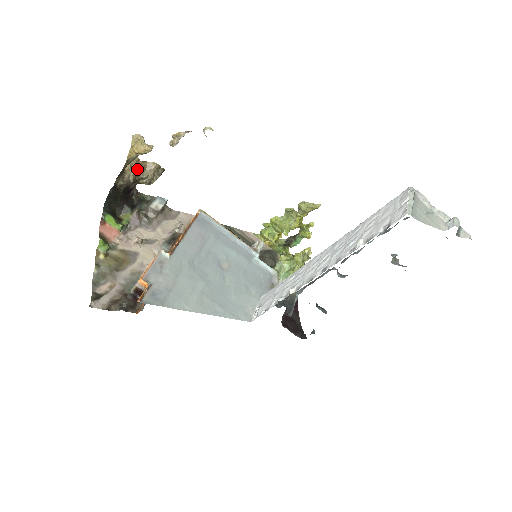
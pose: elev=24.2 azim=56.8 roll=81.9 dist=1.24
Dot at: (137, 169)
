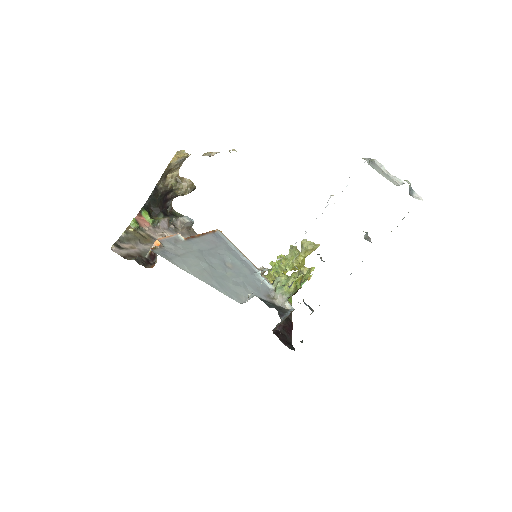
Dot at: (176, 181)
